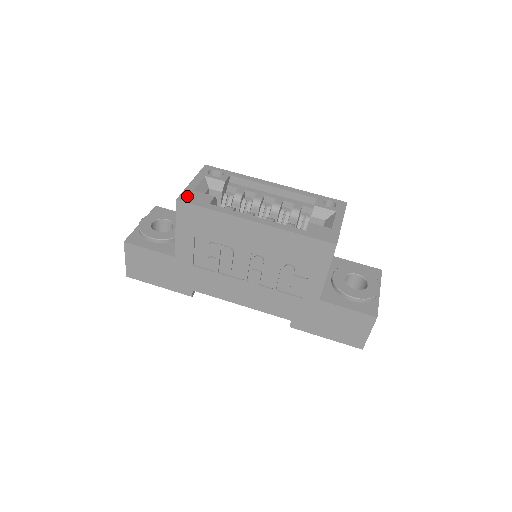
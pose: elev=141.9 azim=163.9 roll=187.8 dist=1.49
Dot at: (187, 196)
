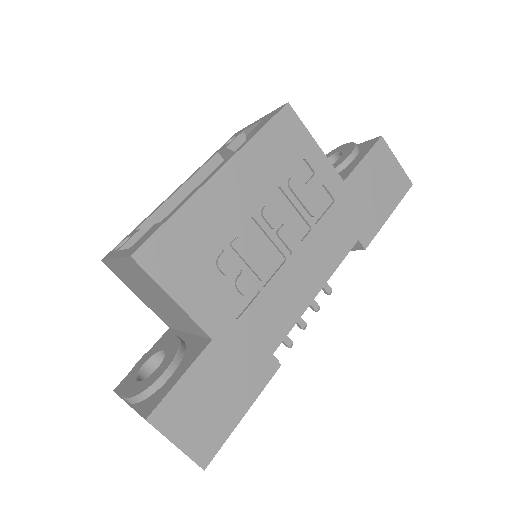
Dot at: (133, 248)
